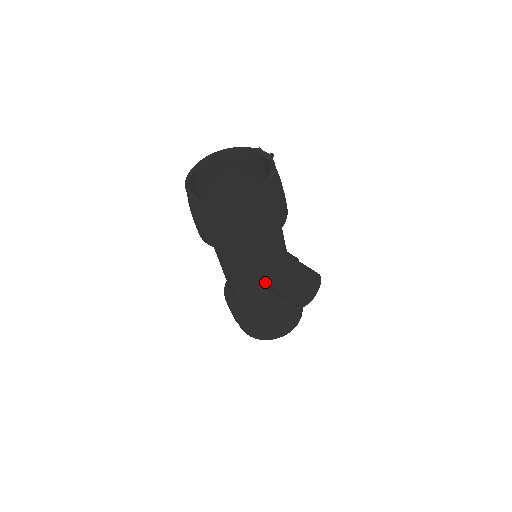
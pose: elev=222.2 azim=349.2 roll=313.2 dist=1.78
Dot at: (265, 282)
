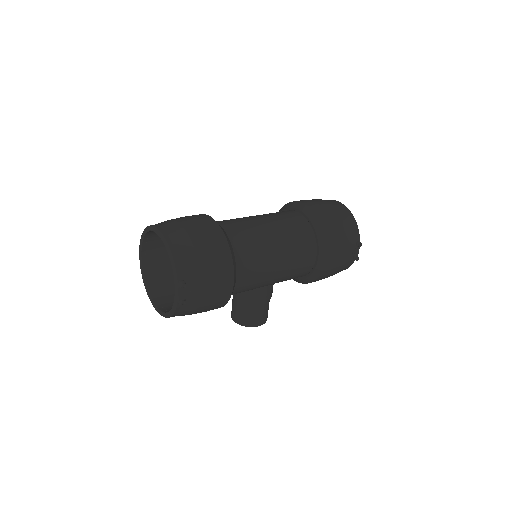
Dot at: occluded
